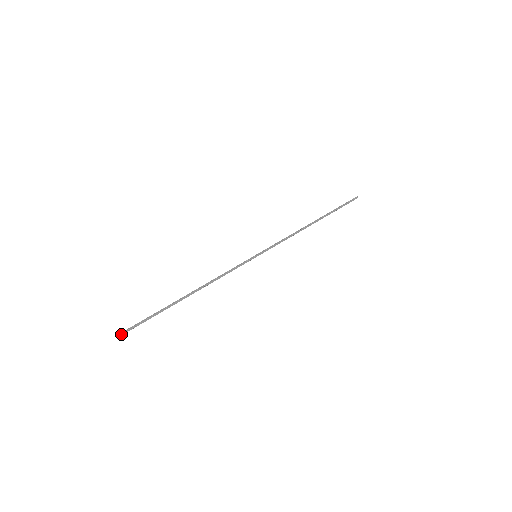
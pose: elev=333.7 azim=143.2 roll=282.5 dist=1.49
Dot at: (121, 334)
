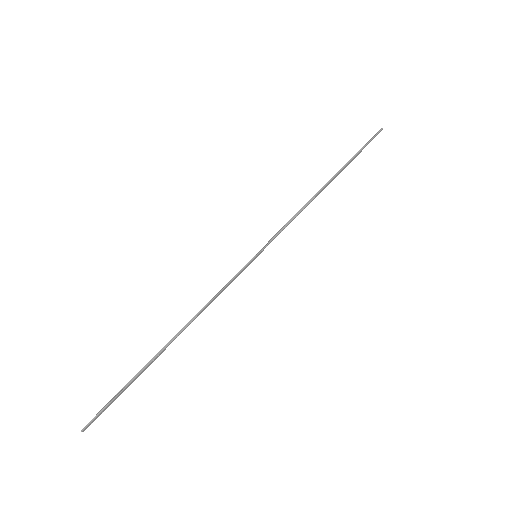
Dot at: (83, 431)
